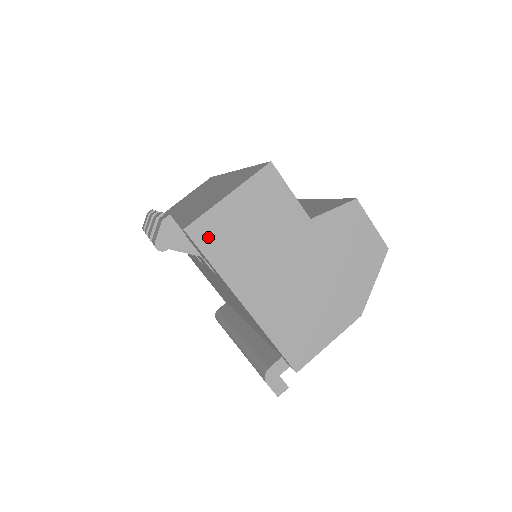
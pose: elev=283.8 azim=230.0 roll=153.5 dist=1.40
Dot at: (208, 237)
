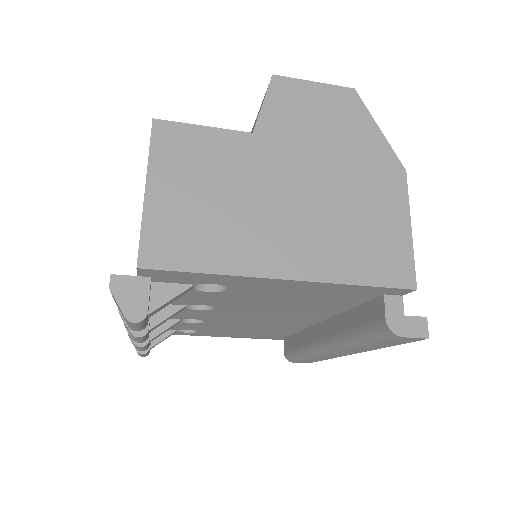
Dot at: (171, 250)
